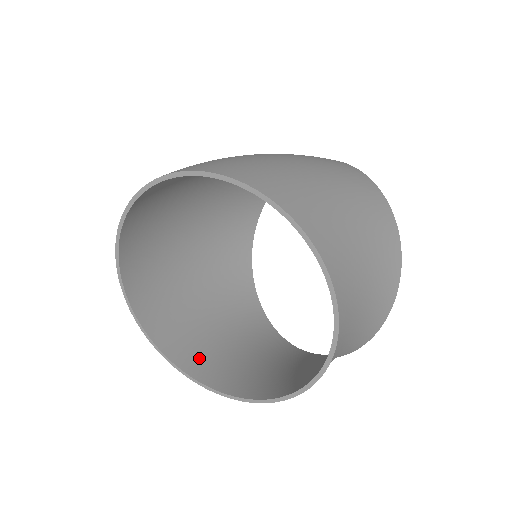
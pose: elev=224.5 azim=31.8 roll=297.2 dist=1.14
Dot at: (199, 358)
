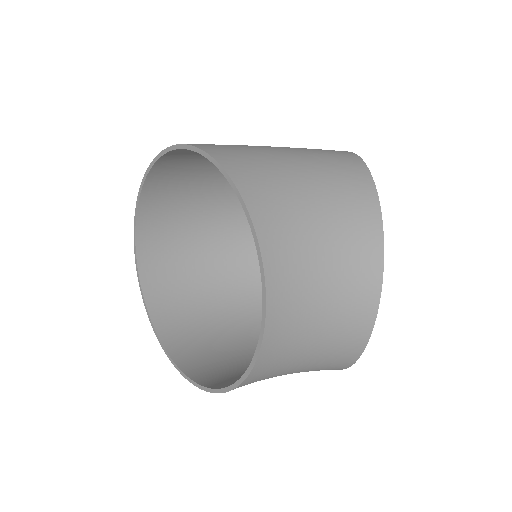
Dot at: (219, 375)
